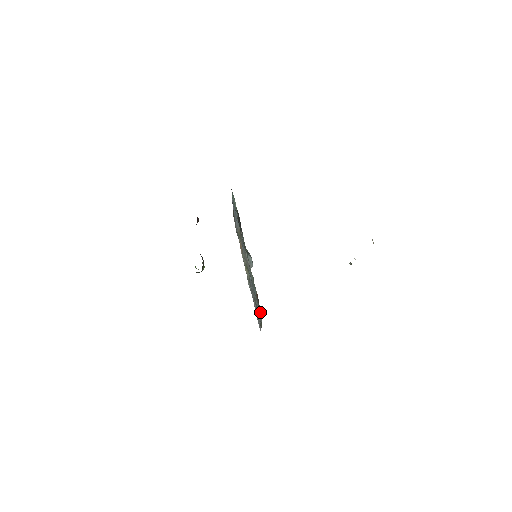
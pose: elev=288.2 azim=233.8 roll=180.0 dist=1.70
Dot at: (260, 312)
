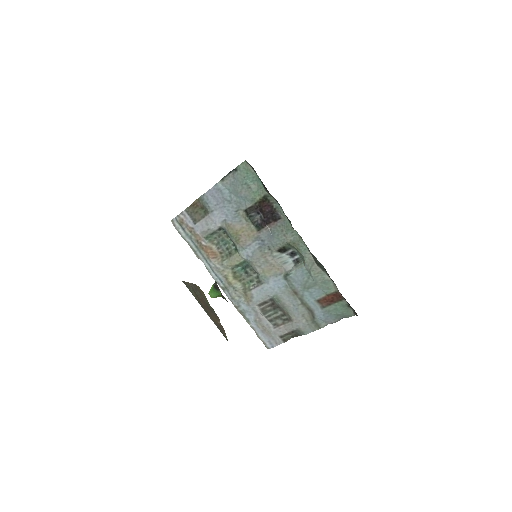
Dot at: (344, 313)
